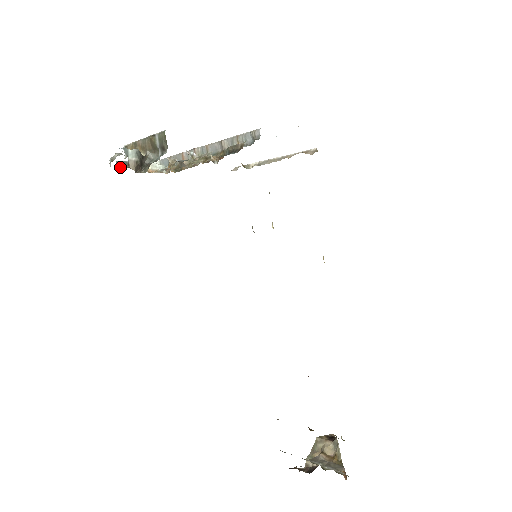
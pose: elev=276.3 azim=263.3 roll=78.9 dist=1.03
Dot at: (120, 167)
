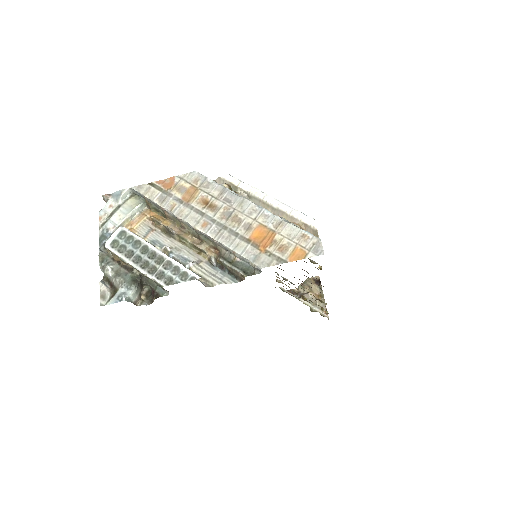
Dot at: occluded
